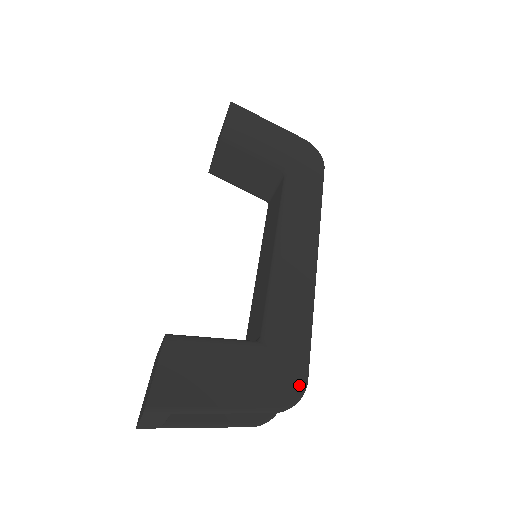
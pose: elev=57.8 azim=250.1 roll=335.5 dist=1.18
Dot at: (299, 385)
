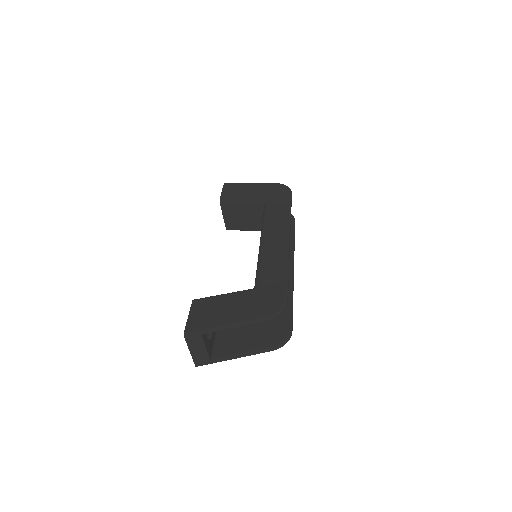
Dot at: (280, 302)
